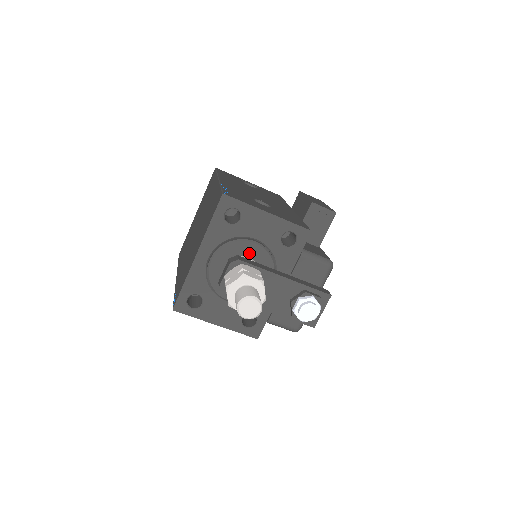
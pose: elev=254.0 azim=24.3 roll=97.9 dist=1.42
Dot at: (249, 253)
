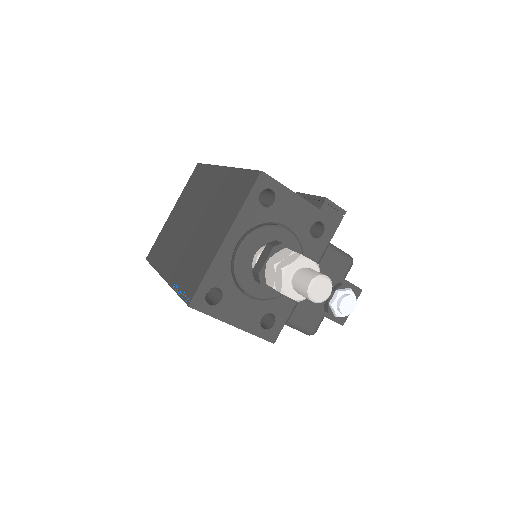
Dot at: (281, 241)
